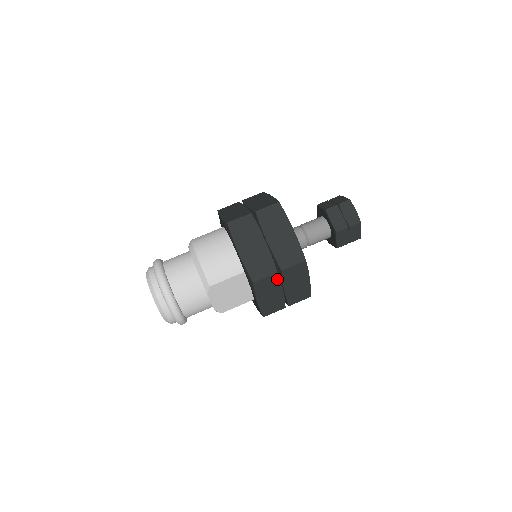
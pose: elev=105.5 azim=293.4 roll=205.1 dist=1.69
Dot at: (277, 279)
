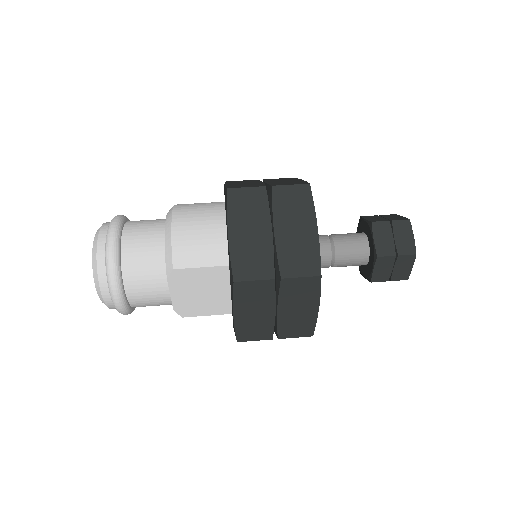
Dot at: (271, 290)
